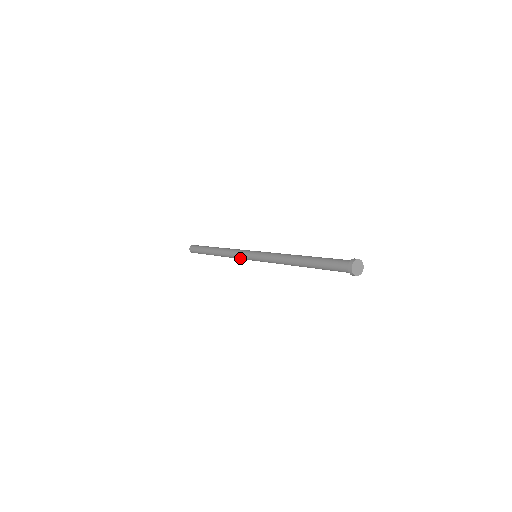
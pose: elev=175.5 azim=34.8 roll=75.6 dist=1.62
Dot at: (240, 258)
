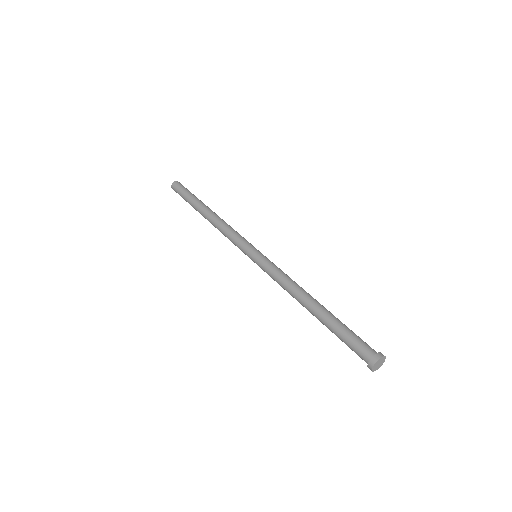
Dot at: (235, 245)
